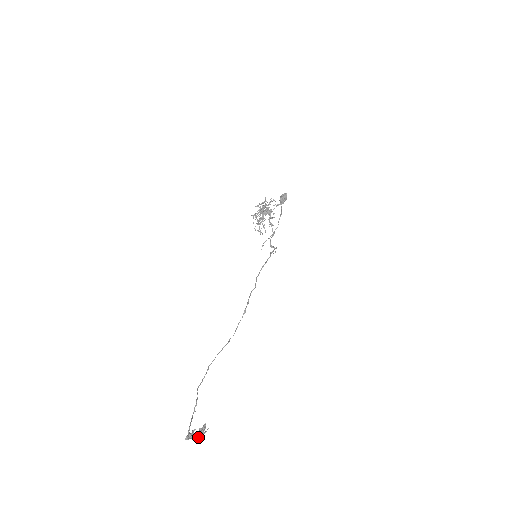
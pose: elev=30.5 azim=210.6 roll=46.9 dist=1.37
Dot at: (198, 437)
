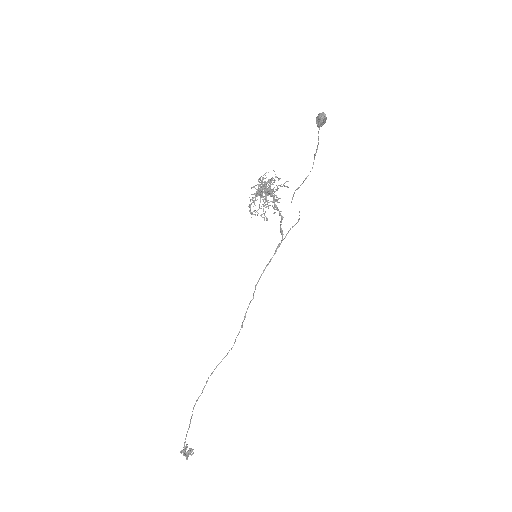
Dot at: (186, 458)
